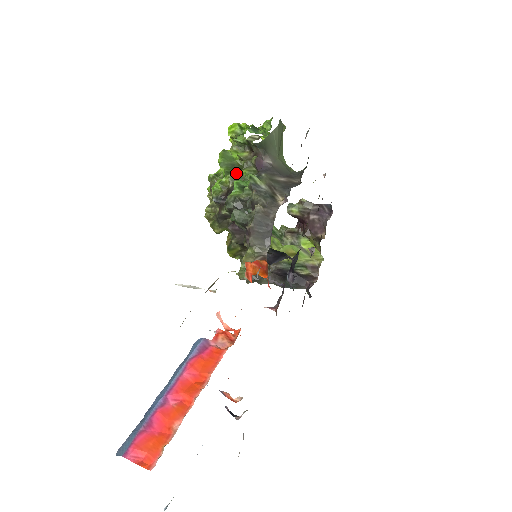
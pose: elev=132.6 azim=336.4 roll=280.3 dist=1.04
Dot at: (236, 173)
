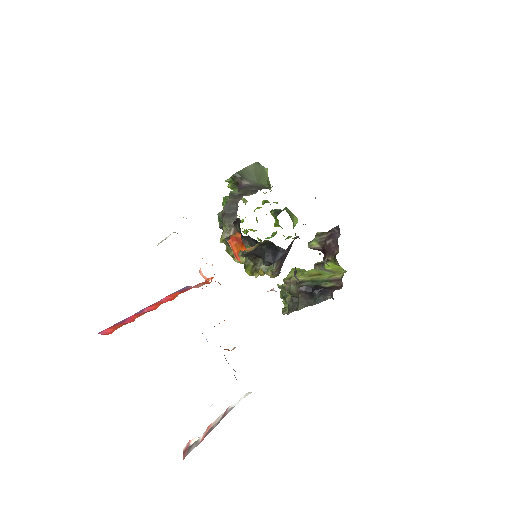
Dot at: occluded
